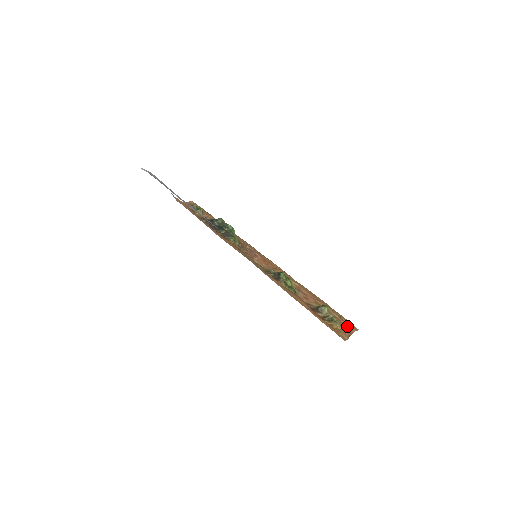
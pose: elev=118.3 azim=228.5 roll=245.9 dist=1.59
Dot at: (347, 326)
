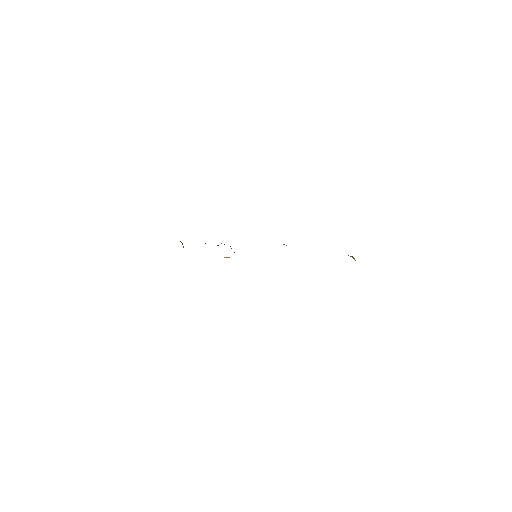
Dot at: occluded
